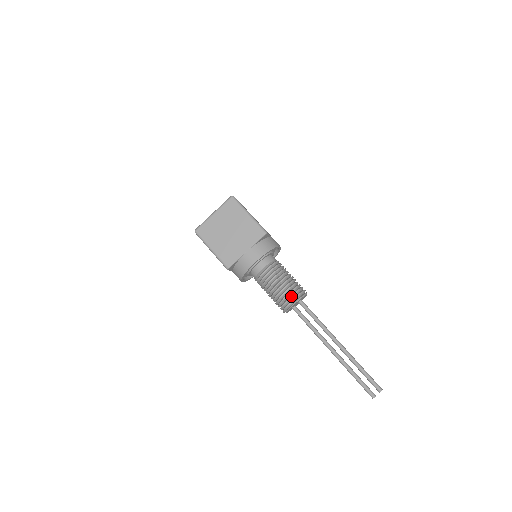
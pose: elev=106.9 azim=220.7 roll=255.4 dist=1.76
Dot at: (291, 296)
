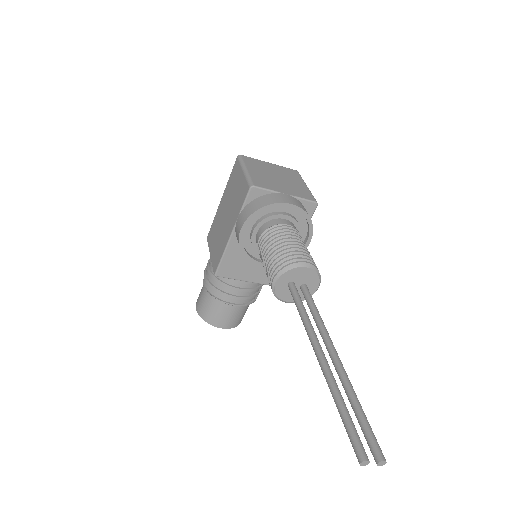
Dot at: (307, 258)
